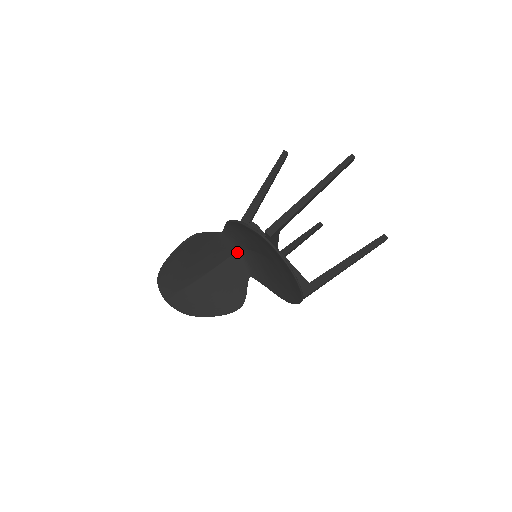
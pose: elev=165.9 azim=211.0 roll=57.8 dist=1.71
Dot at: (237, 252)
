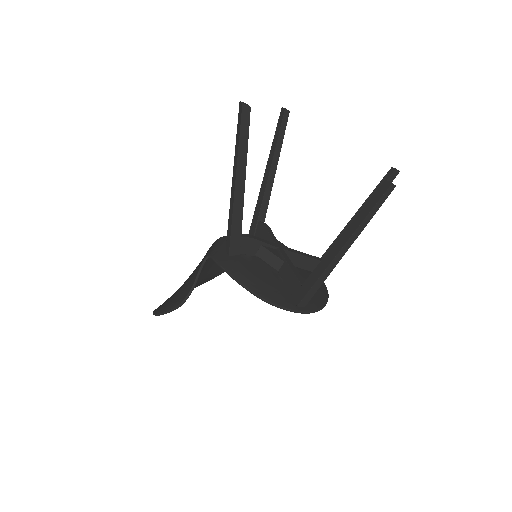
Dot at: occluded
